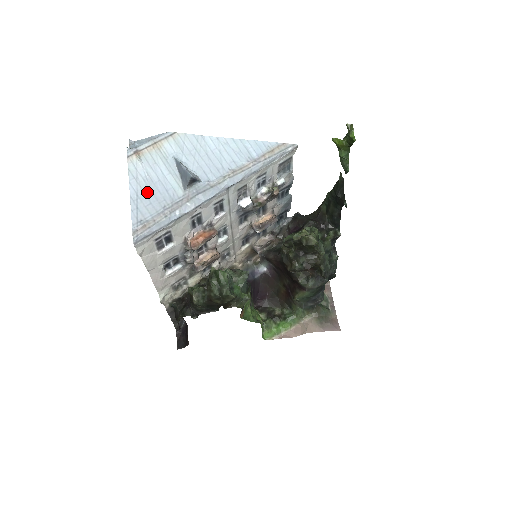
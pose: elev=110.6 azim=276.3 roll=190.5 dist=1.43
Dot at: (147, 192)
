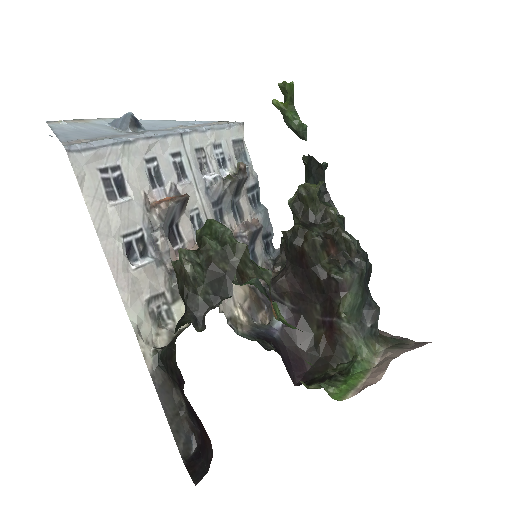
Dot at: (78, 133)
